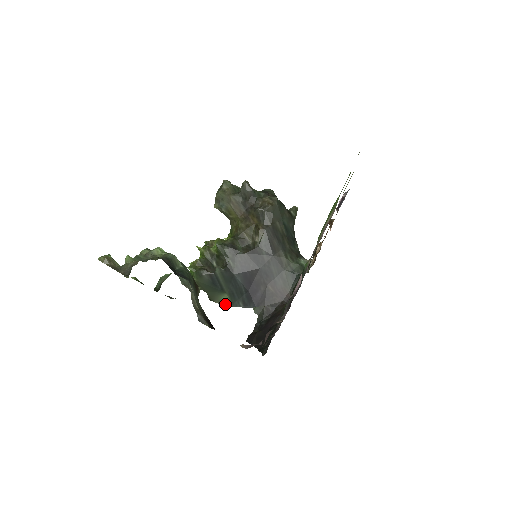
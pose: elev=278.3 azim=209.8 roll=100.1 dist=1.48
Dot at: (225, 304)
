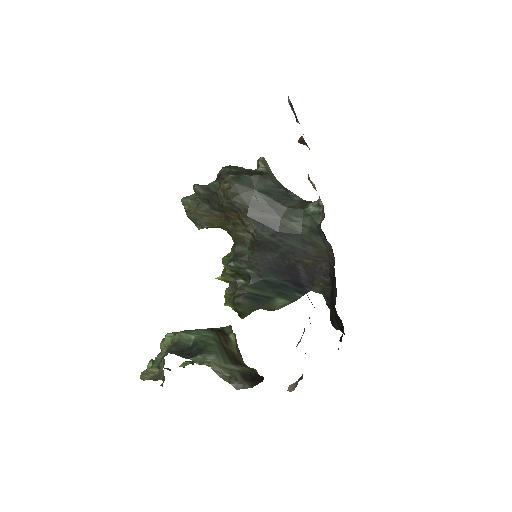
Dot at: (286, 305)
